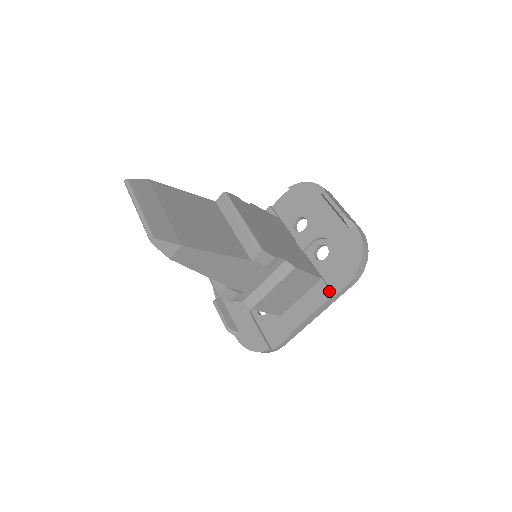
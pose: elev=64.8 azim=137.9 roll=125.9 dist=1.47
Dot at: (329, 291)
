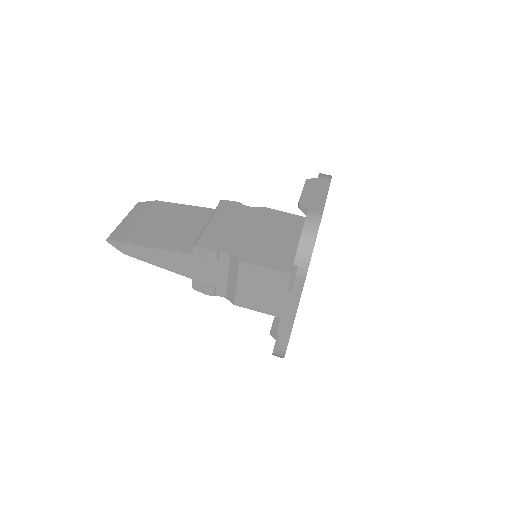
Dot at: (288, 287)
